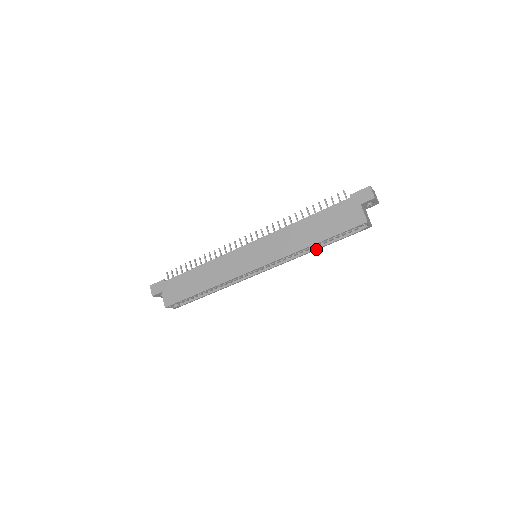
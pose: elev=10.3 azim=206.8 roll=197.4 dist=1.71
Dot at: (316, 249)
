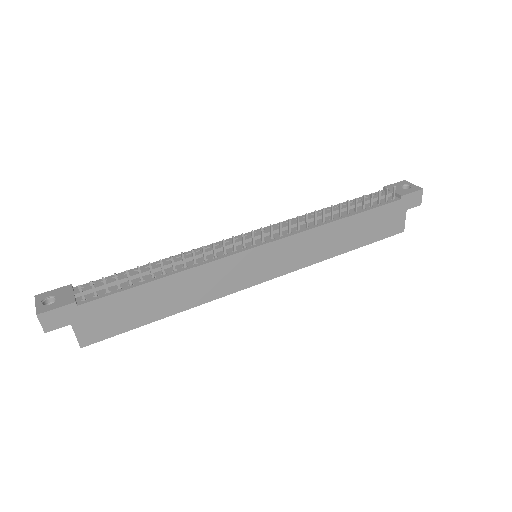
Dot at: occluded
